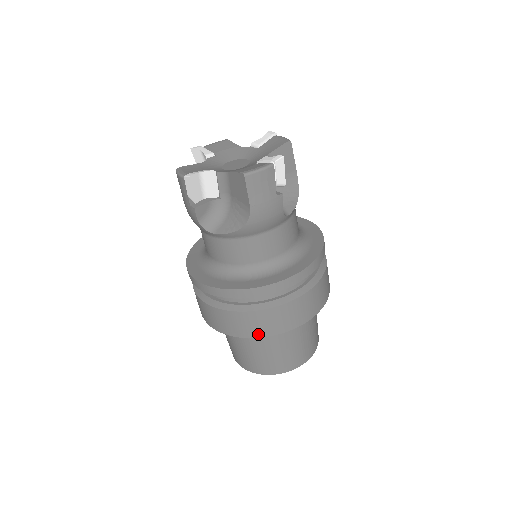
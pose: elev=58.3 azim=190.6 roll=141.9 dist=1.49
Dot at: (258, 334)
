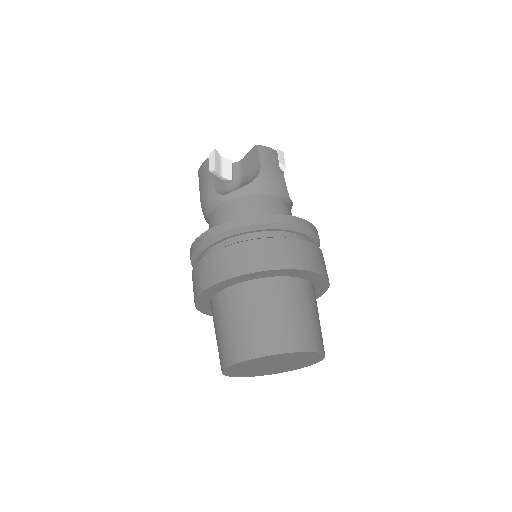
Dot at: (266, 266)
